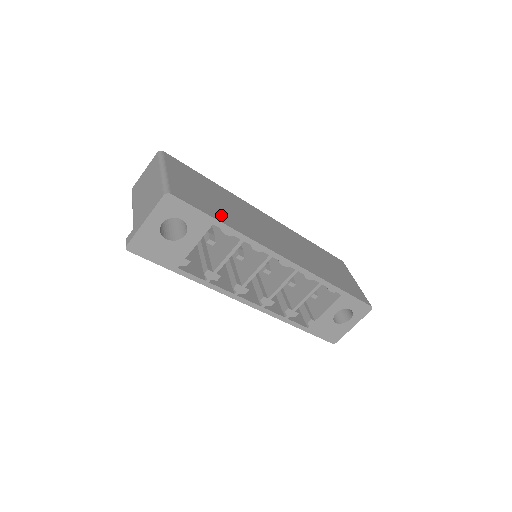
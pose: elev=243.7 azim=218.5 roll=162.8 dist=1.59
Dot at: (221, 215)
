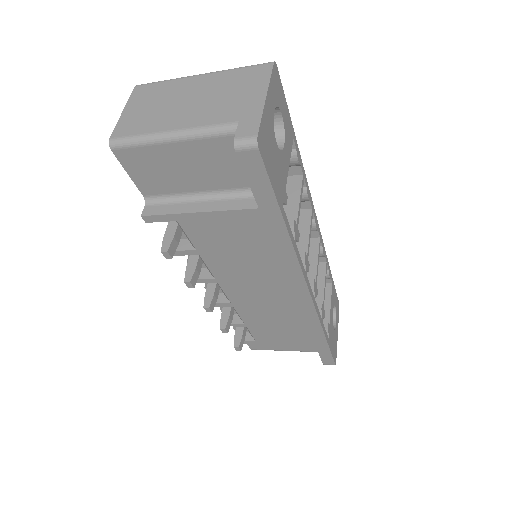
Dot at: occluded
